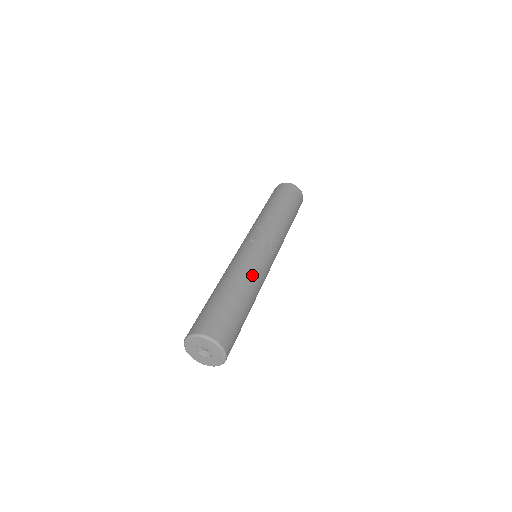
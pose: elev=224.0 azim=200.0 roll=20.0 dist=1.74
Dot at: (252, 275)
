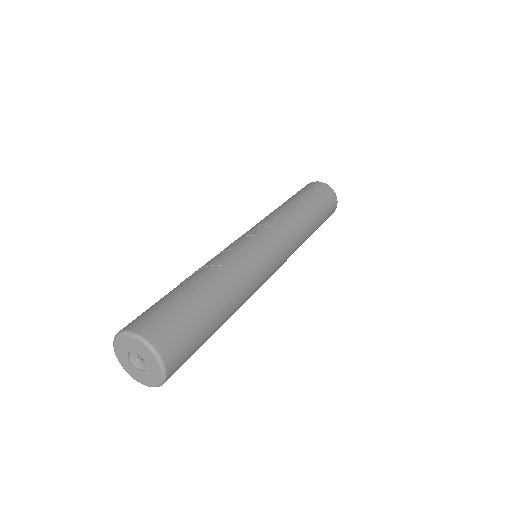
Dot at: (214, 260)
